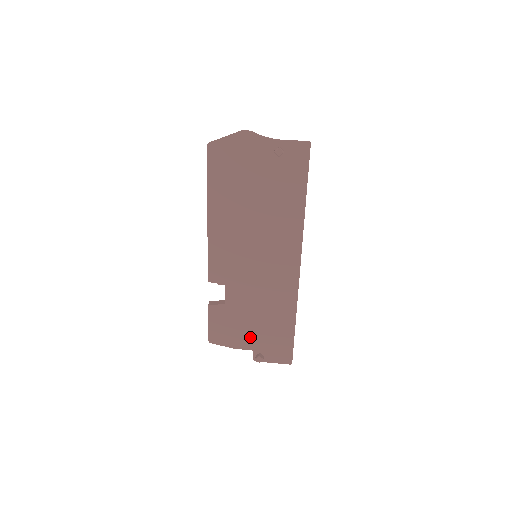
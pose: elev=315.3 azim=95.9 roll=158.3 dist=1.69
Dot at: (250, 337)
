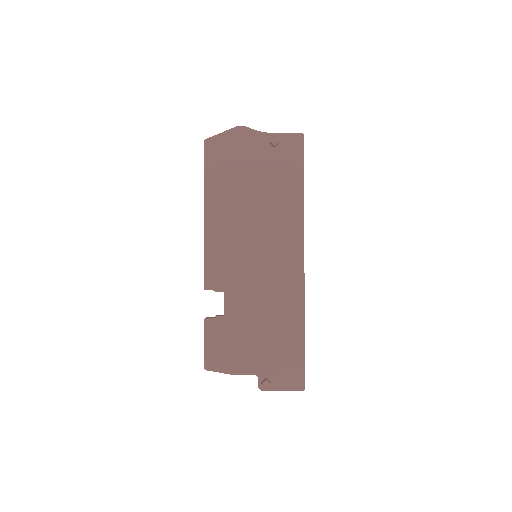
Dot at: (253, 357)
